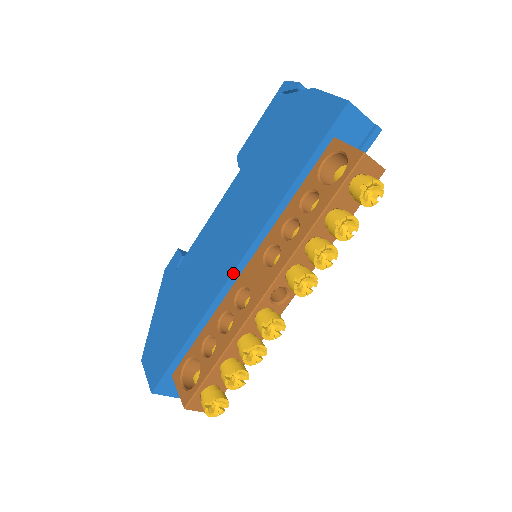
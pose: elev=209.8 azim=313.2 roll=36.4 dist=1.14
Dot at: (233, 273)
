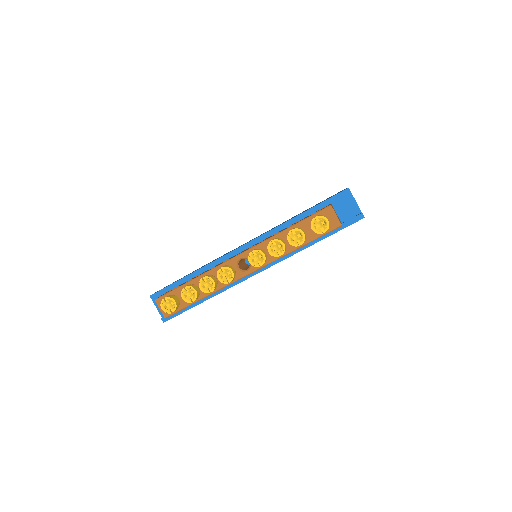
Dot at: (235, 250)
